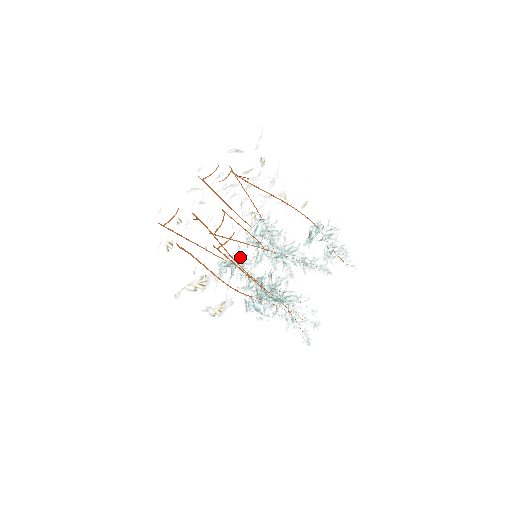
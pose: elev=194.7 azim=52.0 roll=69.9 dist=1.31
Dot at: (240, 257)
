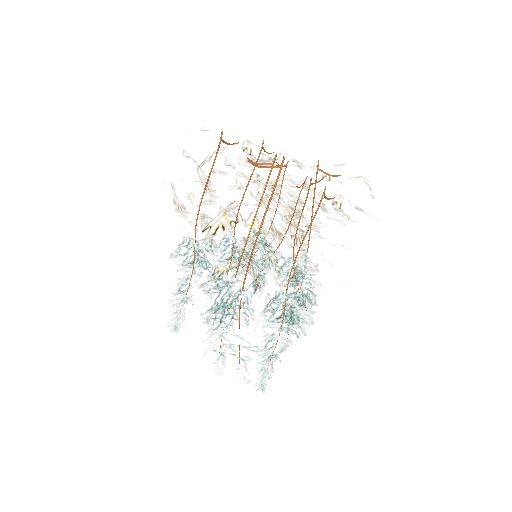
Dot at: (201, 254)
